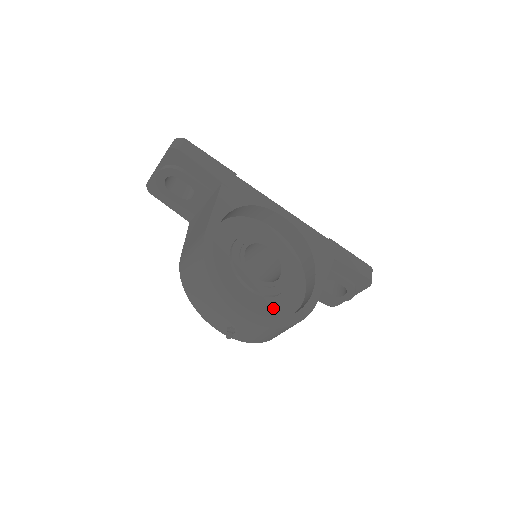
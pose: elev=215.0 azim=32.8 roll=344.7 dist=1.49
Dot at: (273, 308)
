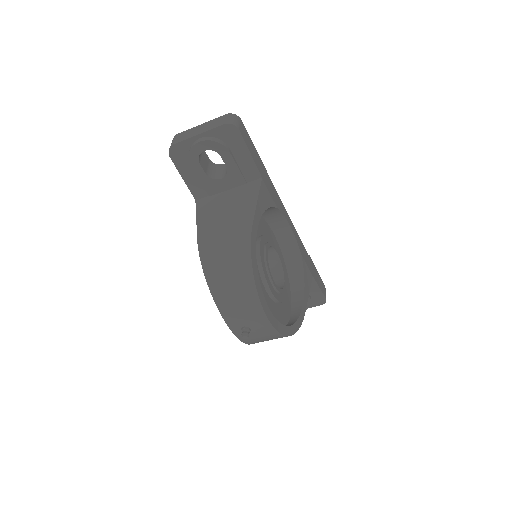
Dot at: (279, 315)
